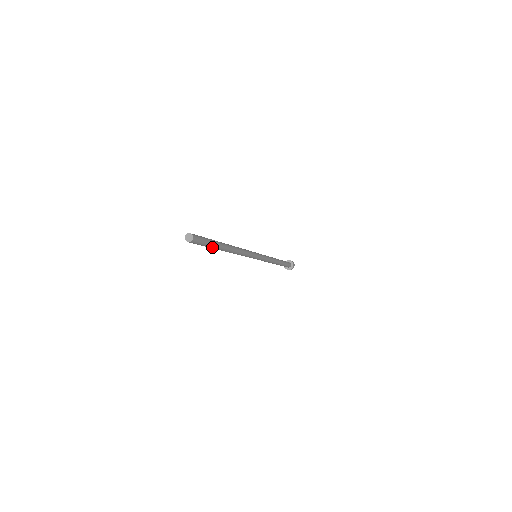
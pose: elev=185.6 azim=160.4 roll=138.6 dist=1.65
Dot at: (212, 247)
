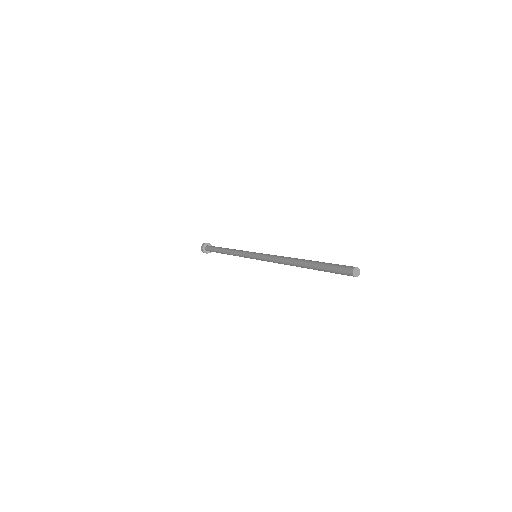
Dot at: occluded
